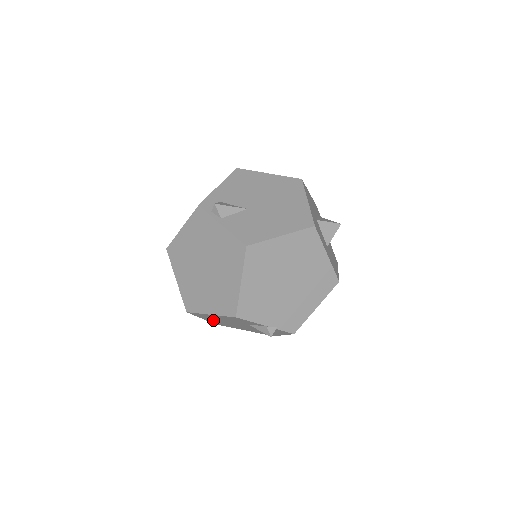
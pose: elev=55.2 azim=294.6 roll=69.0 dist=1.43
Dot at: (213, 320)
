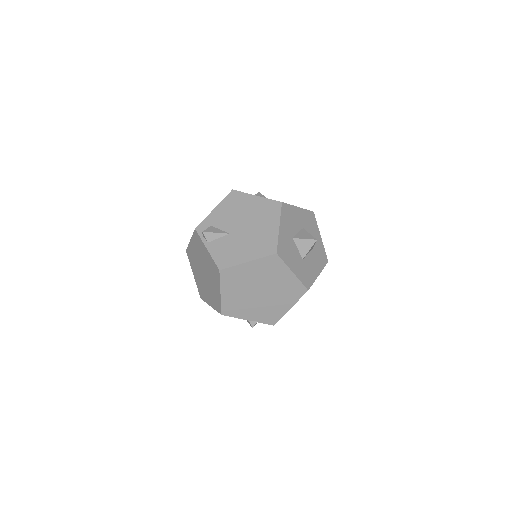
Dot at: occluded
